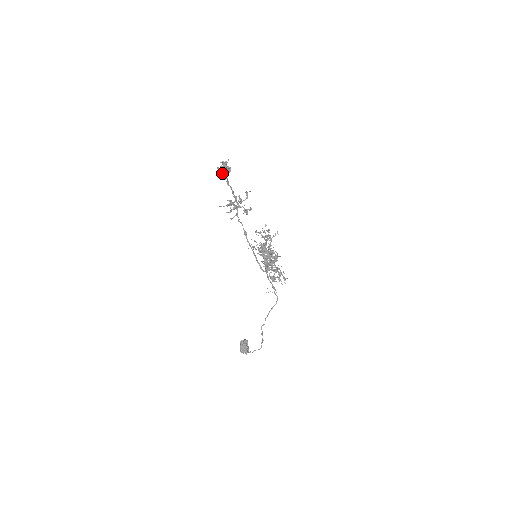
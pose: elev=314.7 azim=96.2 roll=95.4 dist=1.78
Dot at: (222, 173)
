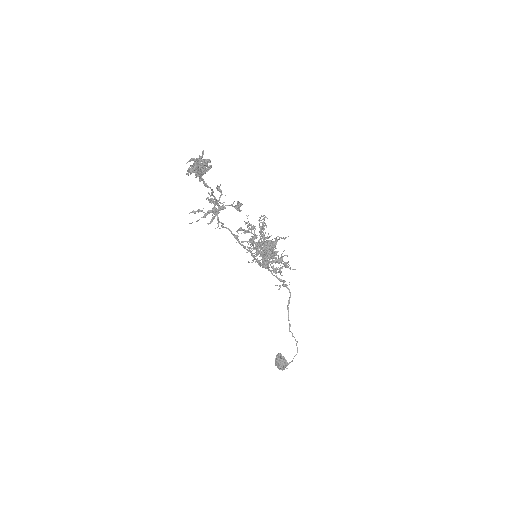
Dot at: (196, 174)
